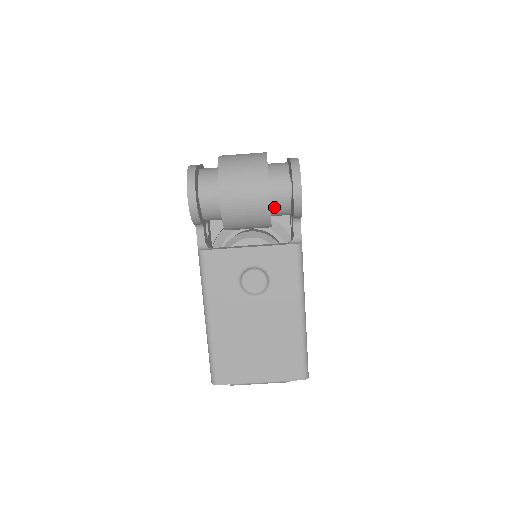
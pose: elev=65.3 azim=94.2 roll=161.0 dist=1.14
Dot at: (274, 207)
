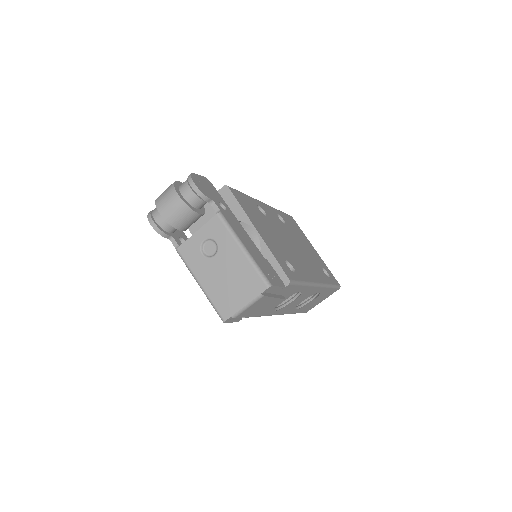
Dot at: (190, 202)
